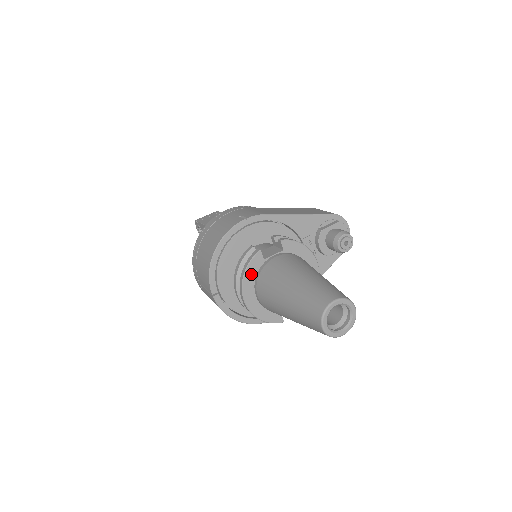
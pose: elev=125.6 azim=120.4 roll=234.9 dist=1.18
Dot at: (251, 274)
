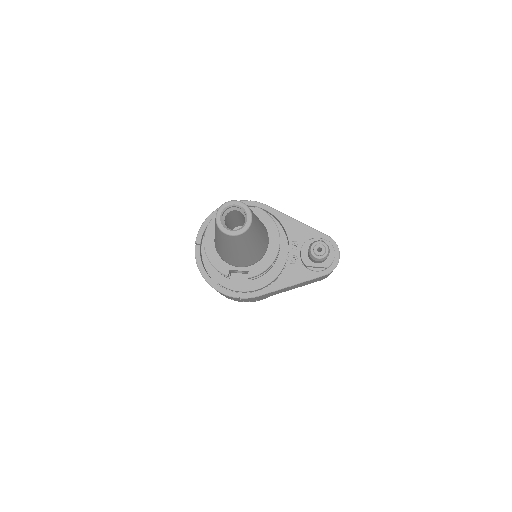
Dot at: occluded
